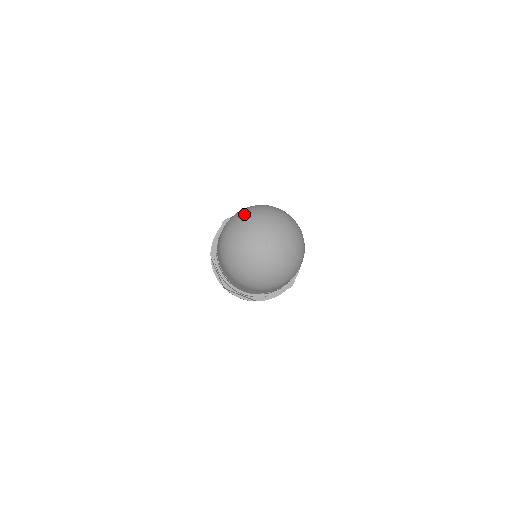
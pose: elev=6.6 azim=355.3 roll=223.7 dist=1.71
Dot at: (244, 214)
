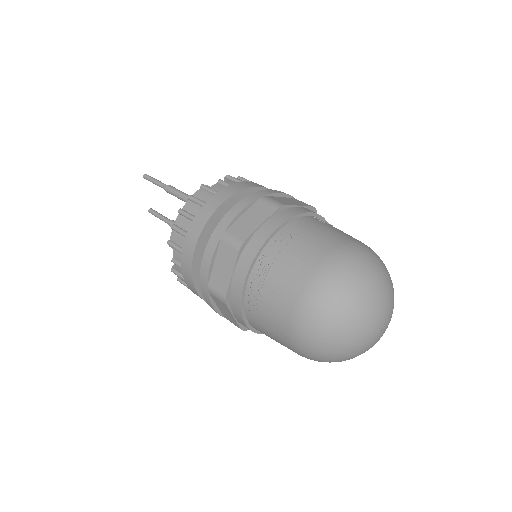
Dot at: (375, 267)
